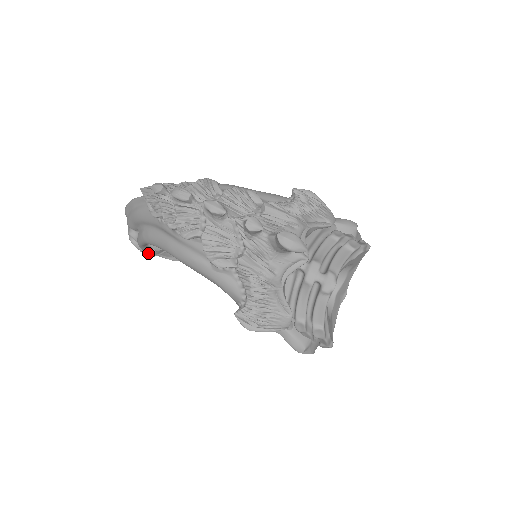
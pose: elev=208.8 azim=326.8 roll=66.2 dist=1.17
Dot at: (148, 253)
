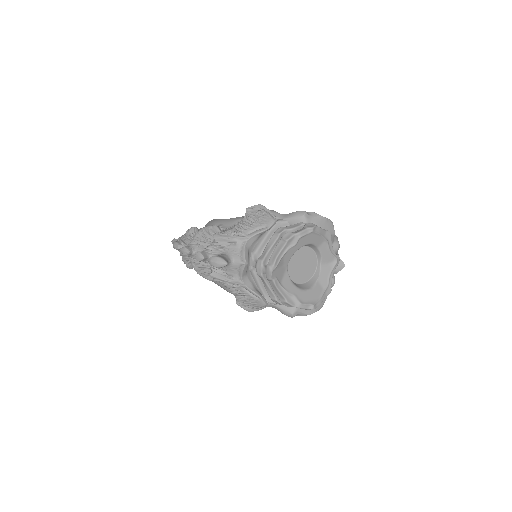
Dot at: occluded
